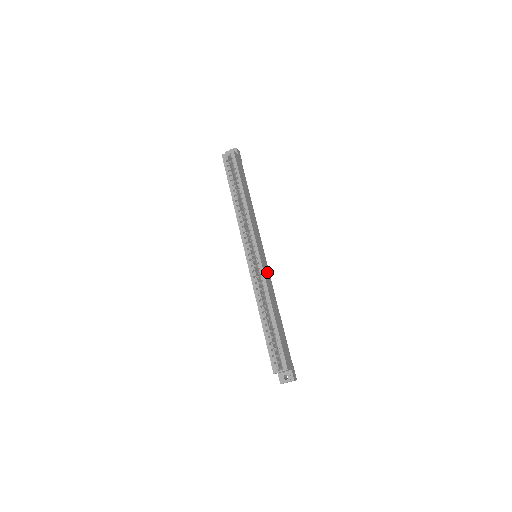
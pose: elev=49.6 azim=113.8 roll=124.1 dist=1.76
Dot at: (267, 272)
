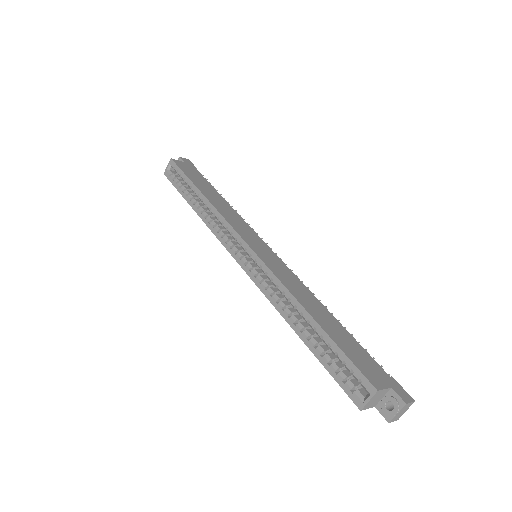
Dot at: (279, 266)
